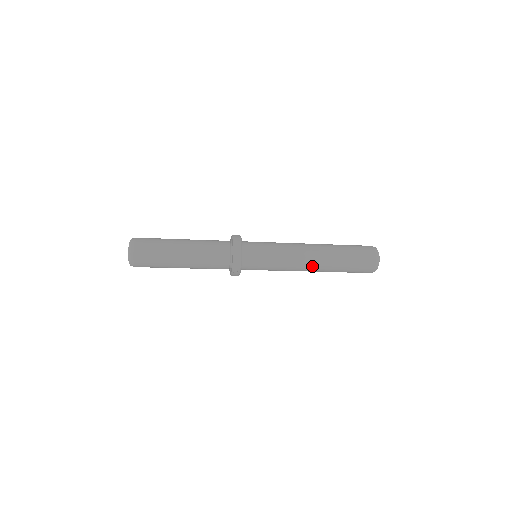
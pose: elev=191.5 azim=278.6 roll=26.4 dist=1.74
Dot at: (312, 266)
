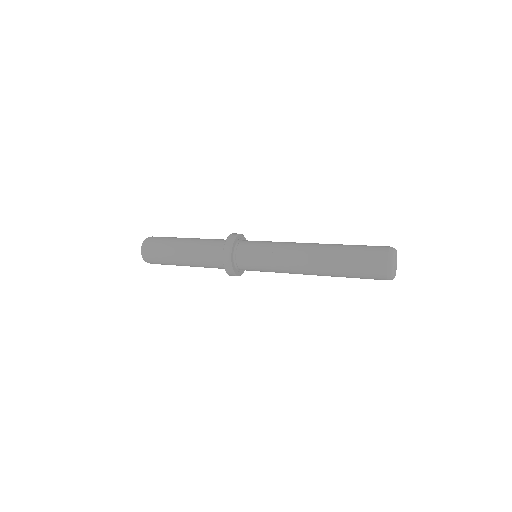
Dot at: (311, 274)
